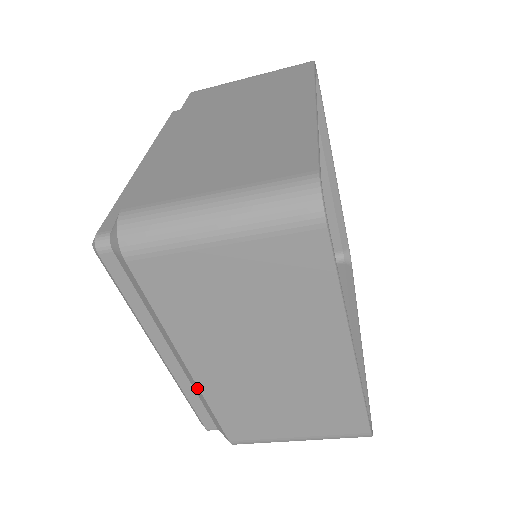
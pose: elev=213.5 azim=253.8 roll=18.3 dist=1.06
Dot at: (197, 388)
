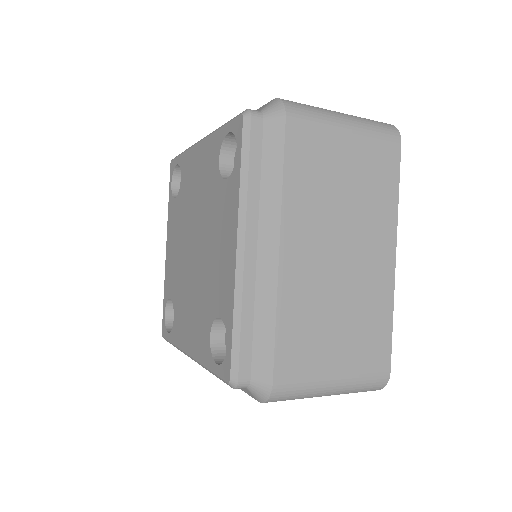
Dot at: occluded
